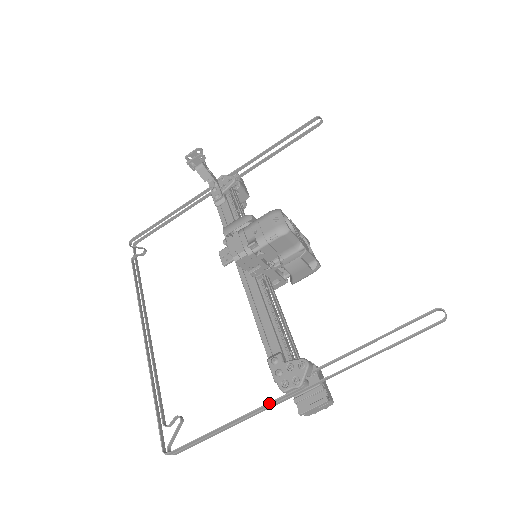
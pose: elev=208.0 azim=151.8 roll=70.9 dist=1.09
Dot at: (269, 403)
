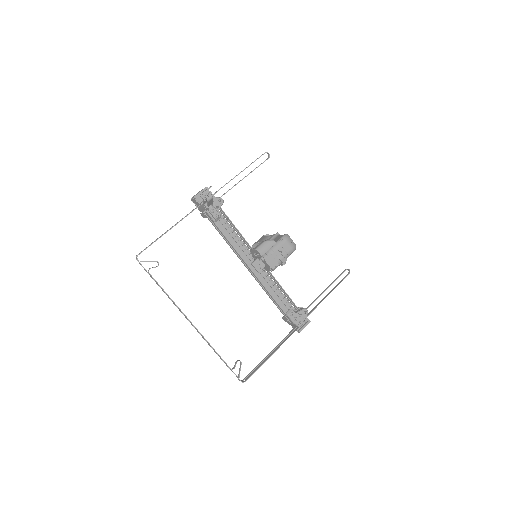
Dot at: occluded
